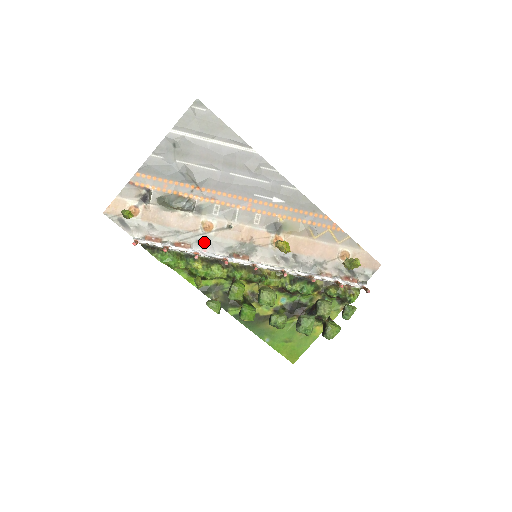
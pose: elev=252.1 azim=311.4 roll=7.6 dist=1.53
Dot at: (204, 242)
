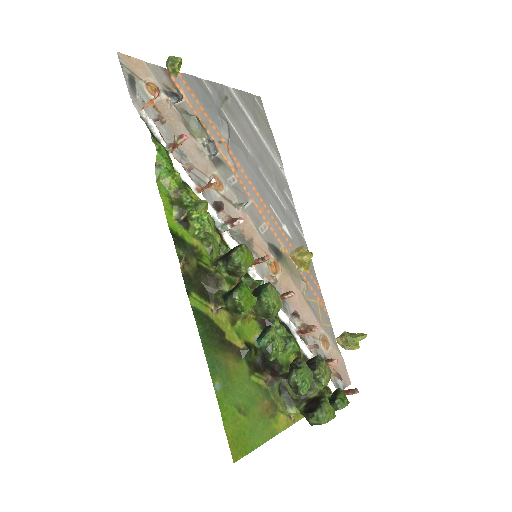
Dot at: (205, 193)
